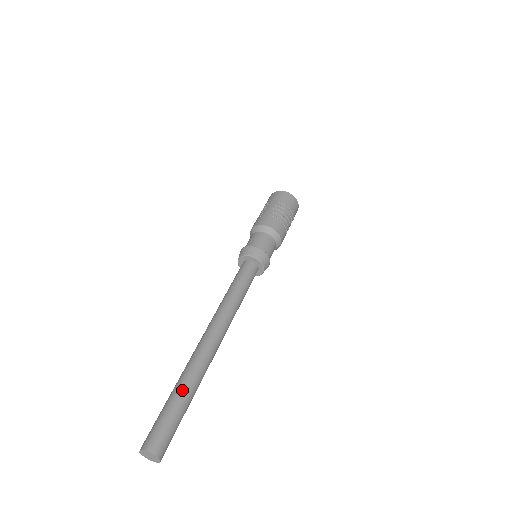
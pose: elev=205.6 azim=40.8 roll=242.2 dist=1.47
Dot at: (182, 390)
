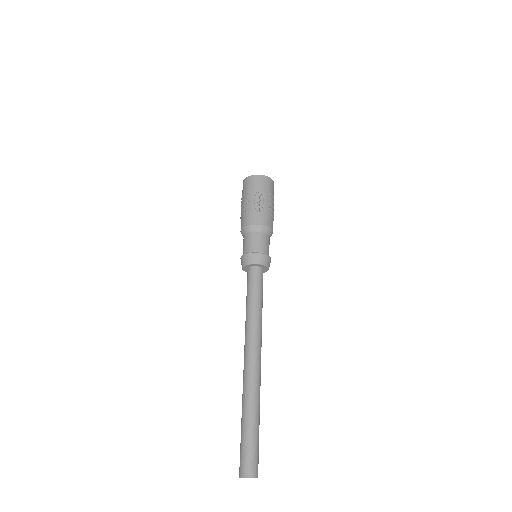
Dot at: (258, 418)
